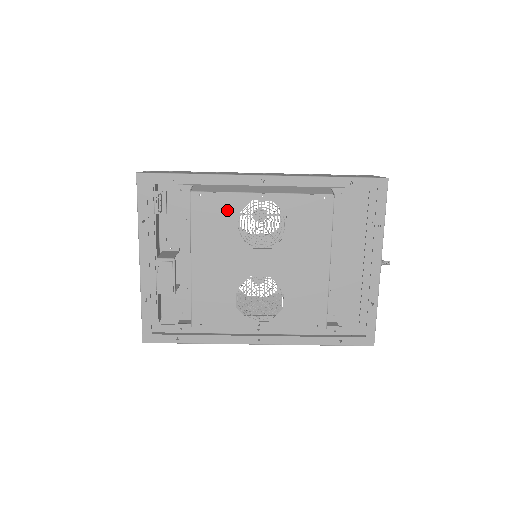
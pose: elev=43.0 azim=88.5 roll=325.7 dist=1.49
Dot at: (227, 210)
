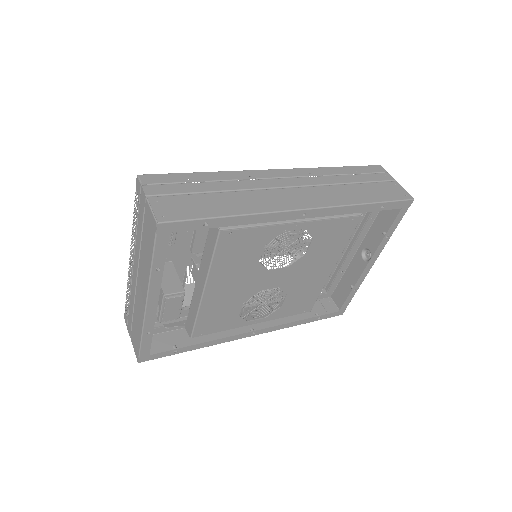
Dot at: (256, 242)
